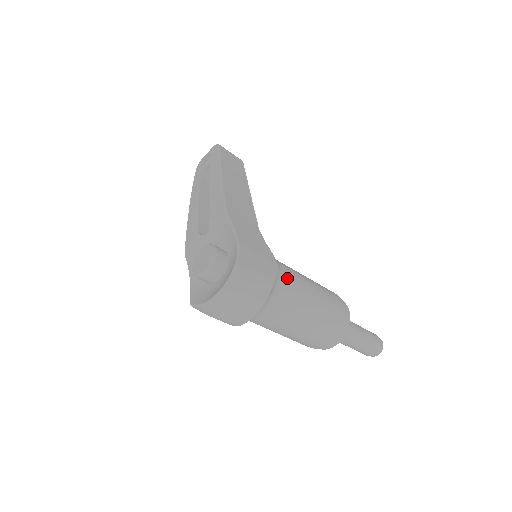
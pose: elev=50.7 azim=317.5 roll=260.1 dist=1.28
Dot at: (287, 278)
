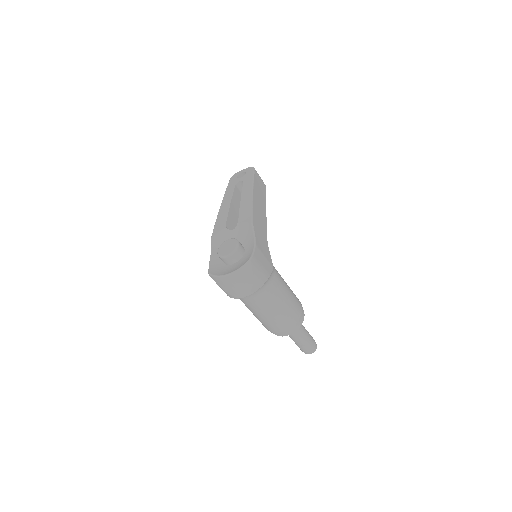
Dot at: (276, 278)
